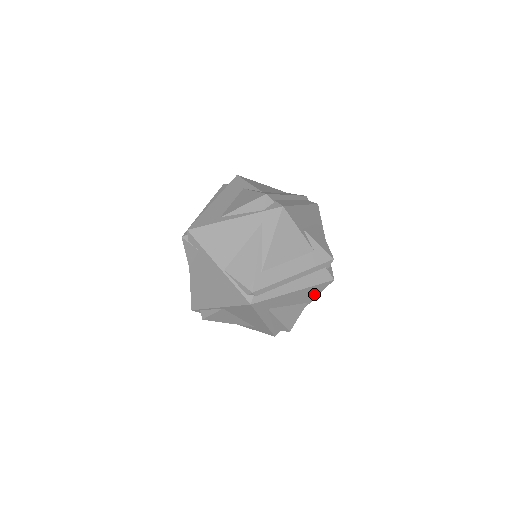
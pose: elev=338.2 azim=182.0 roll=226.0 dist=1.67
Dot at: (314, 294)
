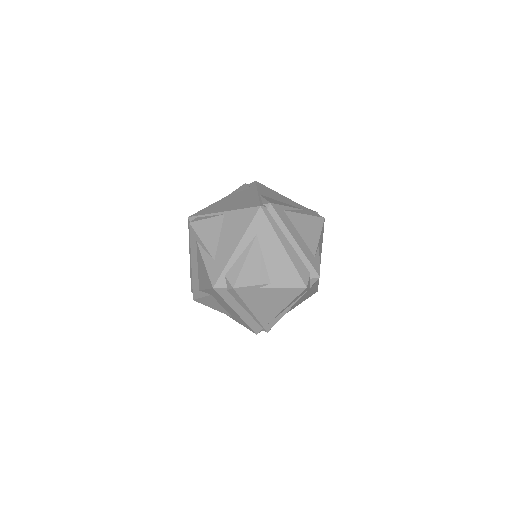
Dot at: (283, 280)
